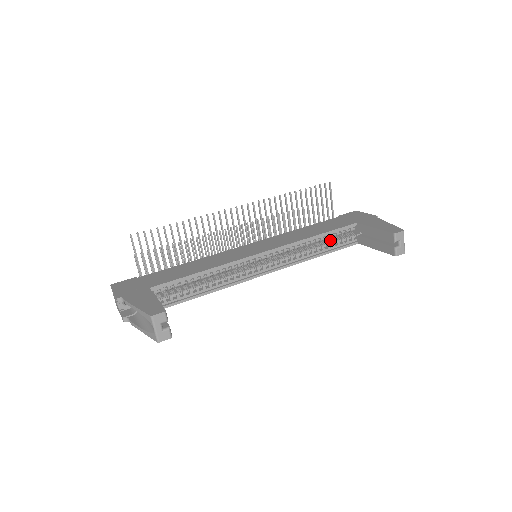
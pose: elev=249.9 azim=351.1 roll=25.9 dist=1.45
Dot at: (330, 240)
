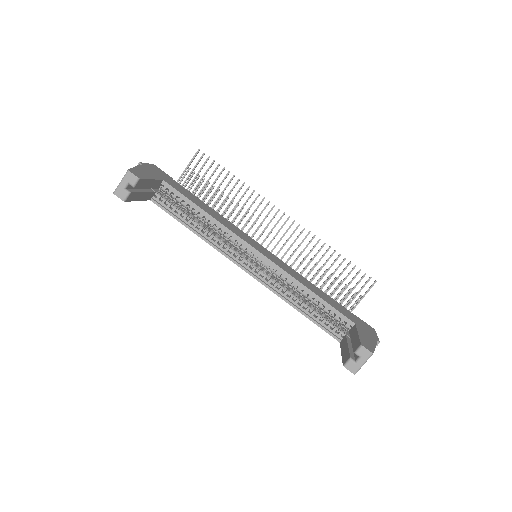
Dot at: (322, 313)
